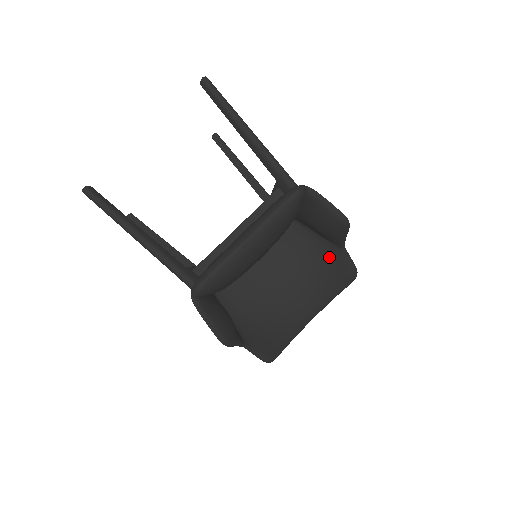
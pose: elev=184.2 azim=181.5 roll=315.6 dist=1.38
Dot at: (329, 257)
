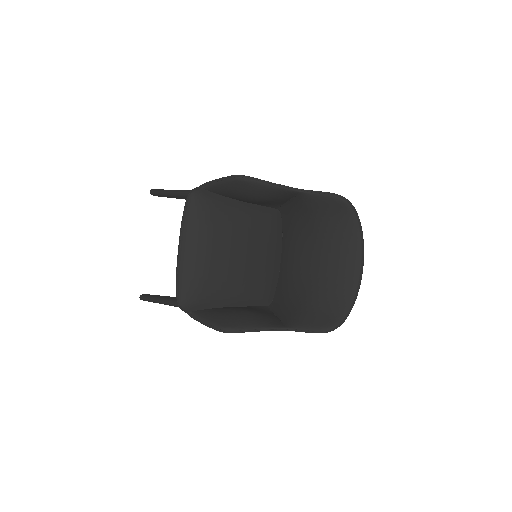
Dot at: (308, 207)
